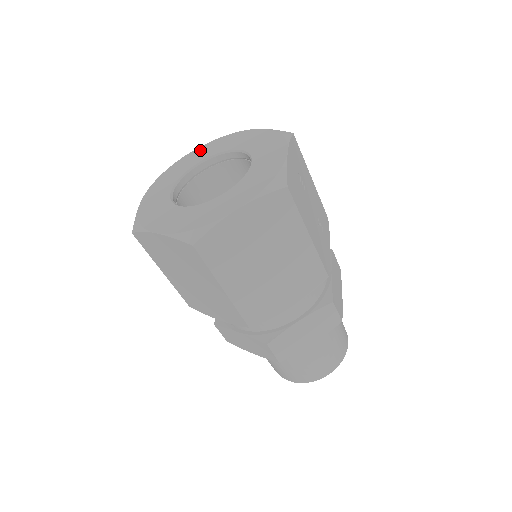
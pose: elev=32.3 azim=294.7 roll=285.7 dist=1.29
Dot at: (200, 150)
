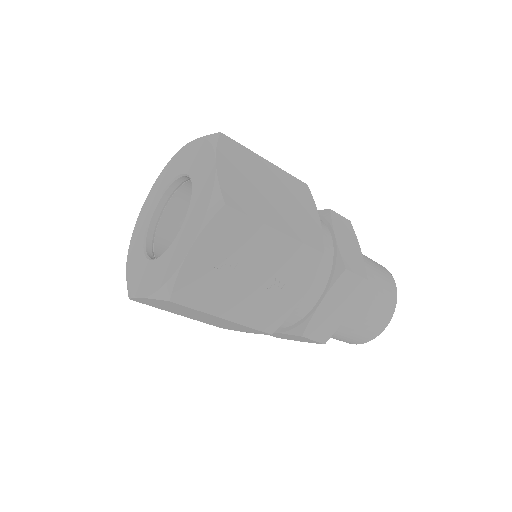
Dot at: (191, 148)
